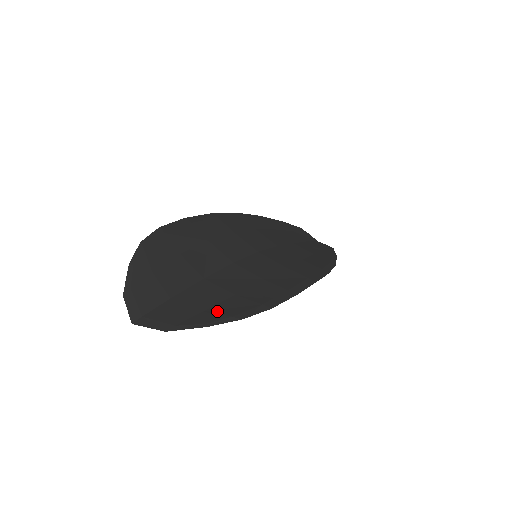
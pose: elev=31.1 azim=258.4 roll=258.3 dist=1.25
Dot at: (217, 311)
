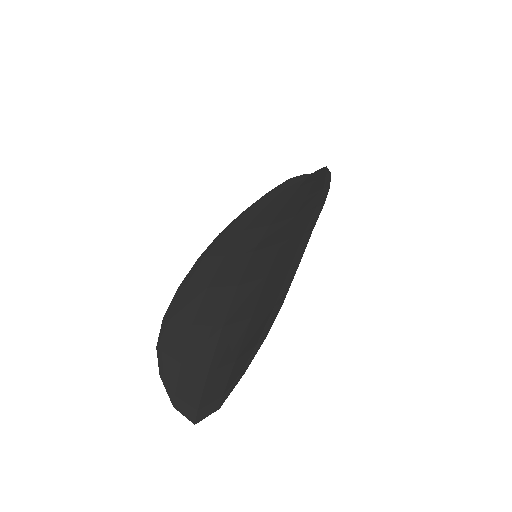
Dot at: (244, 350)
